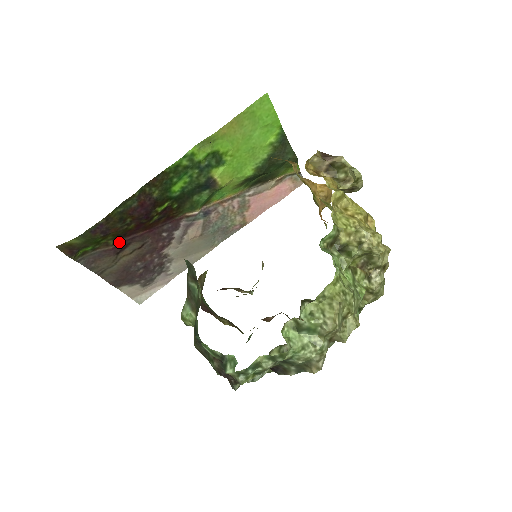
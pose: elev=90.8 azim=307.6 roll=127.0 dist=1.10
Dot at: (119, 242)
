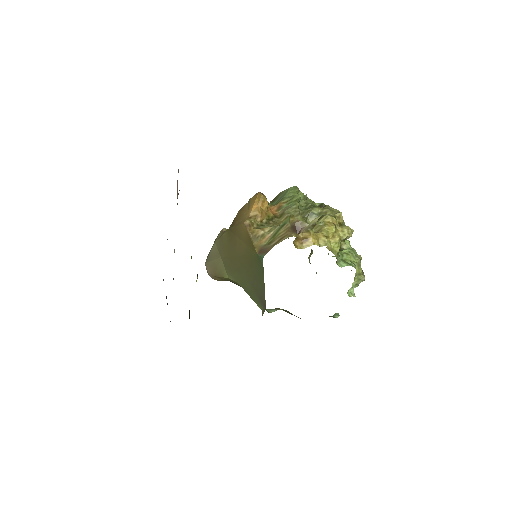
Dot at: occluded
